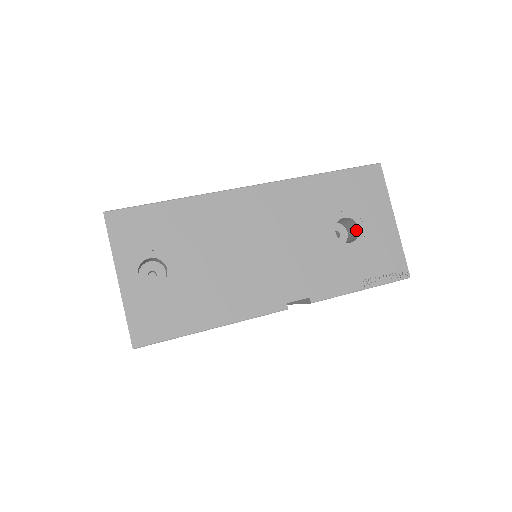
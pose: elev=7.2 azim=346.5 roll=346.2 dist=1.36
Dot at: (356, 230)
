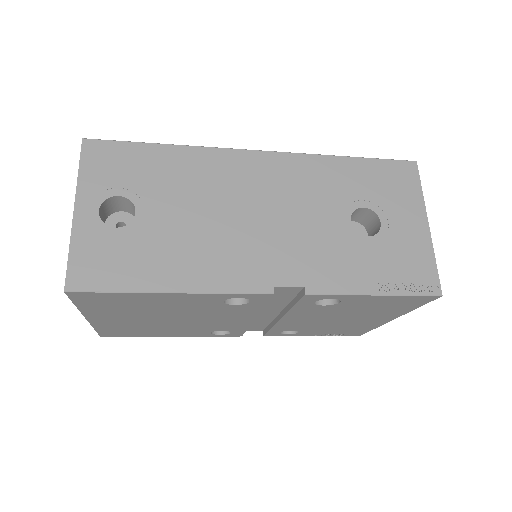
Dot at: (377, 227)
